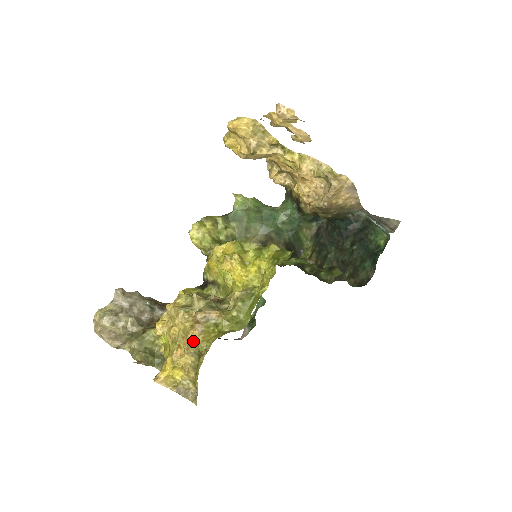
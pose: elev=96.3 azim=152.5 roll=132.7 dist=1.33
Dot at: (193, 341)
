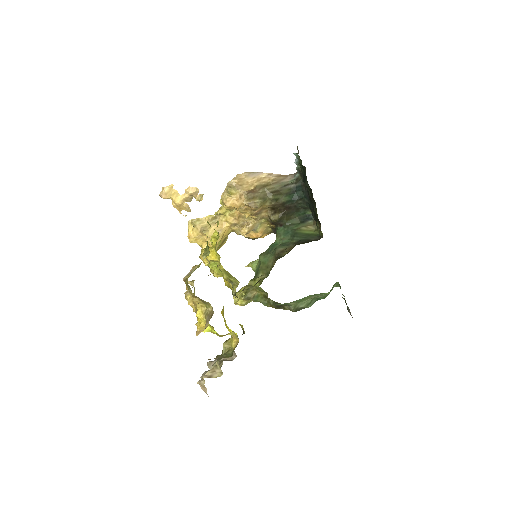
Dot at: occluded
